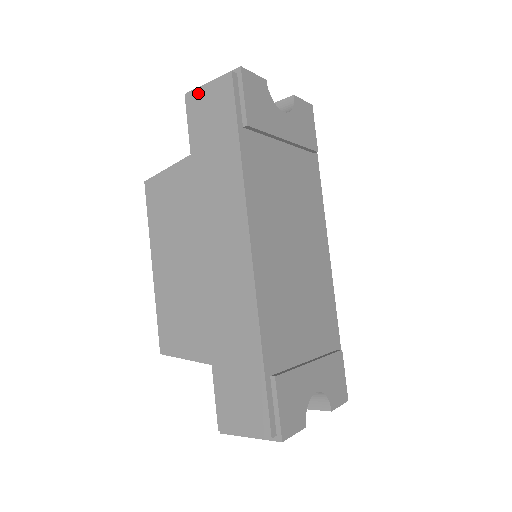
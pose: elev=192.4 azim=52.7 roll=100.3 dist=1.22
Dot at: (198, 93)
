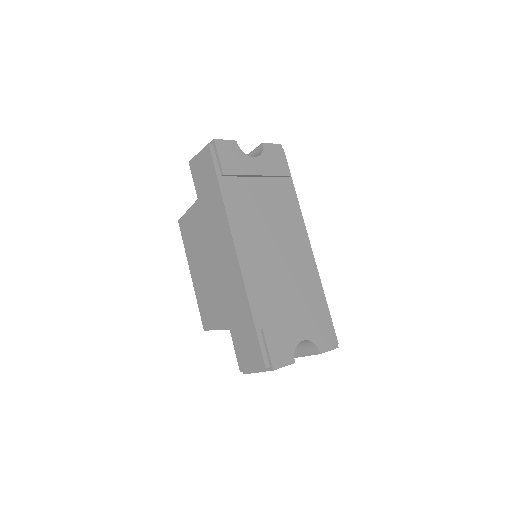
Dot at: (195, 160)
